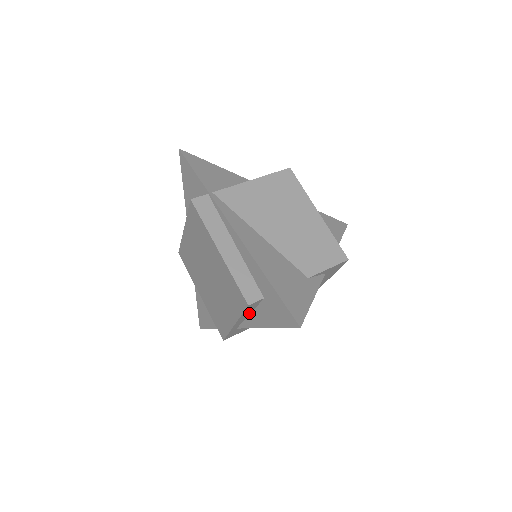
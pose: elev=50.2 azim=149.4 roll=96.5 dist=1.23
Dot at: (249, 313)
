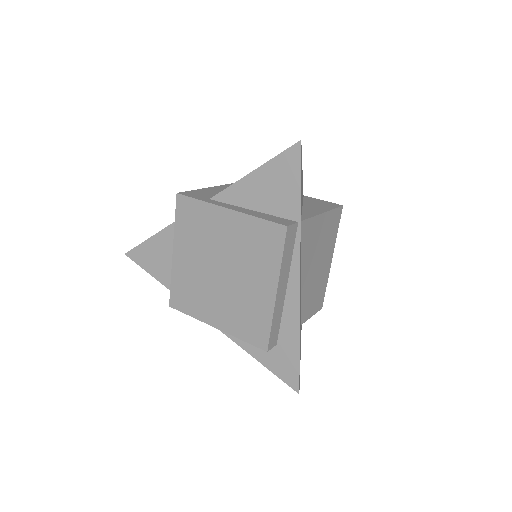
Dot at: occluded
